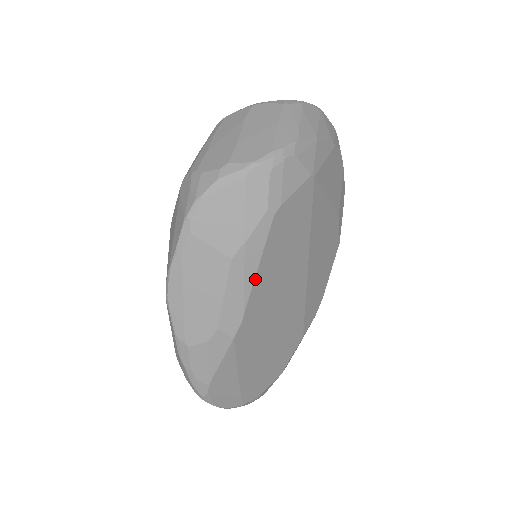
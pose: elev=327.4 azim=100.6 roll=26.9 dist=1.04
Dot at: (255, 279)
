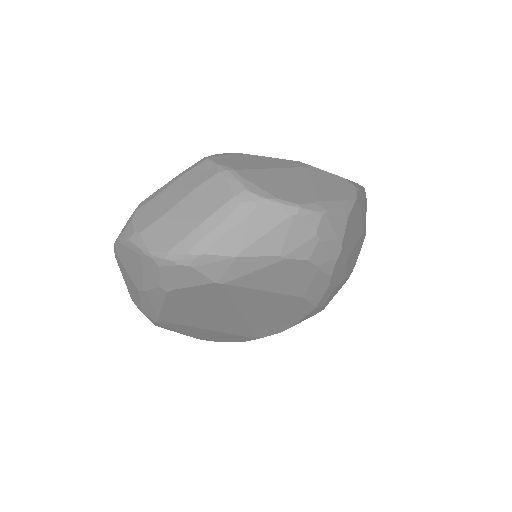
Dot at: (162, 310)
